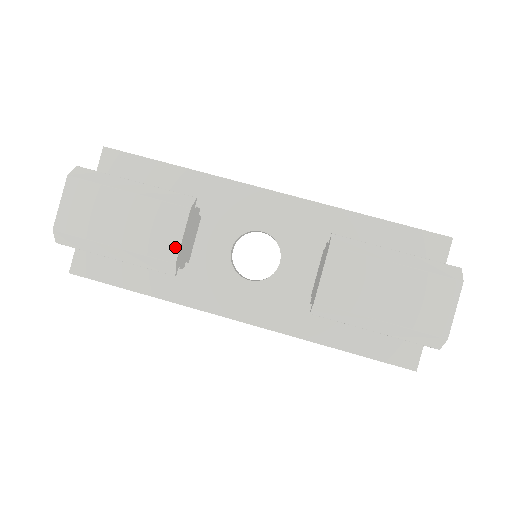
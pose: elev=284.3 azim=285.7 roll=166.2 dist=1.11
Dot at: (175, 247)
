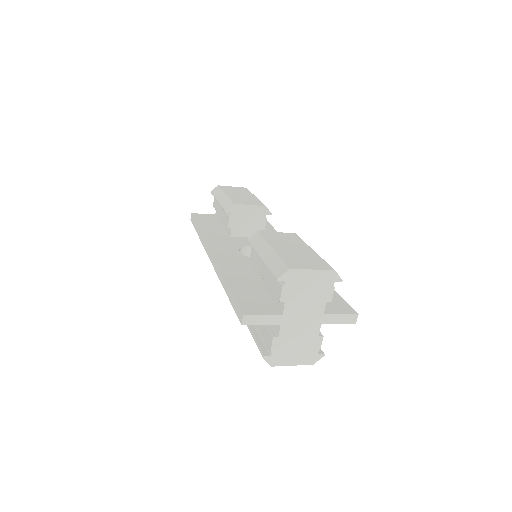
Dot at: (242, 203)
